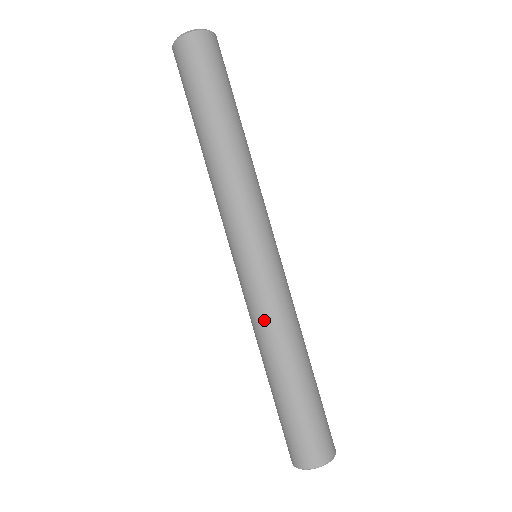
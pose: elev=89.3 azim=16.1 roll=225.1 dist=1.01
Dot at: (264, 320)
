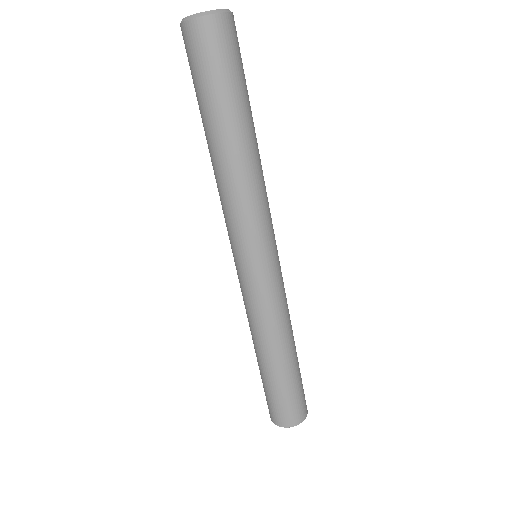
Dot at: (248, 315)
